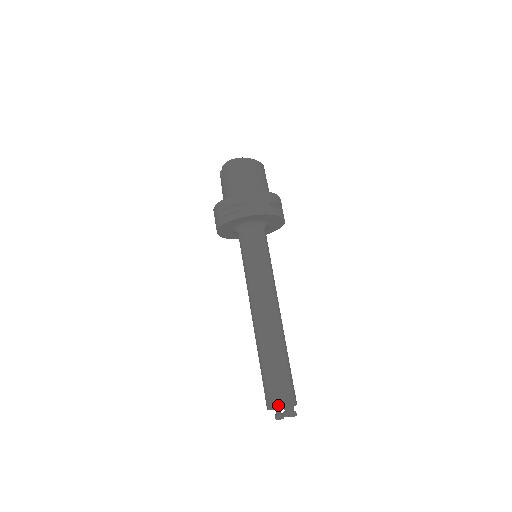
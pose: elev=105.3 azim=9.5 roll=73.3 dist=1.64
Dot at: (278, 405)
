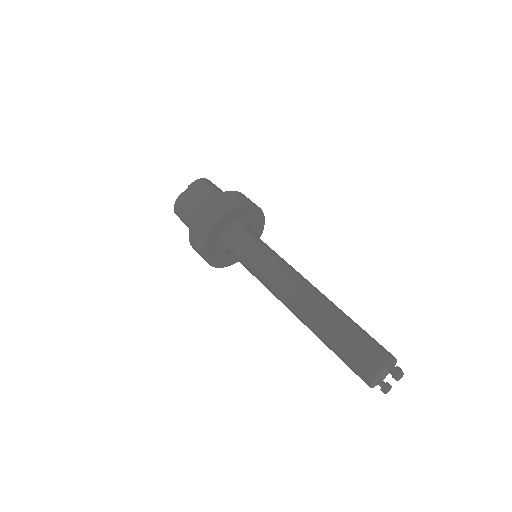
Dot at: (390, 356)
